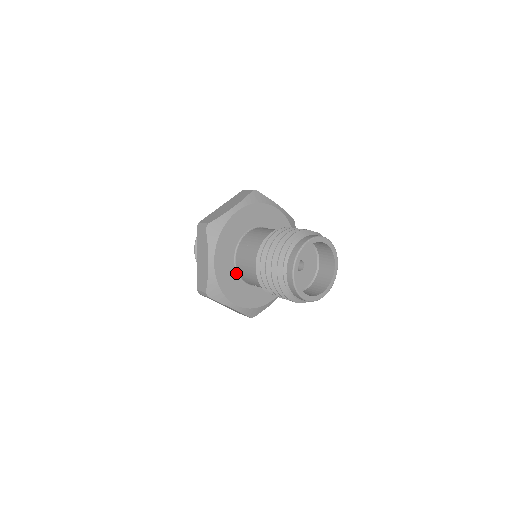
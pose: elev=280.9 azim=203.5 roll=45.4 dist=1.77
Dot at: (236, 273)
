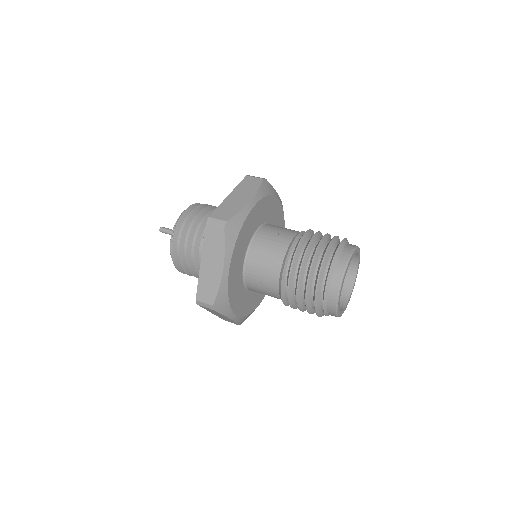
Dot at: (252, 291)
